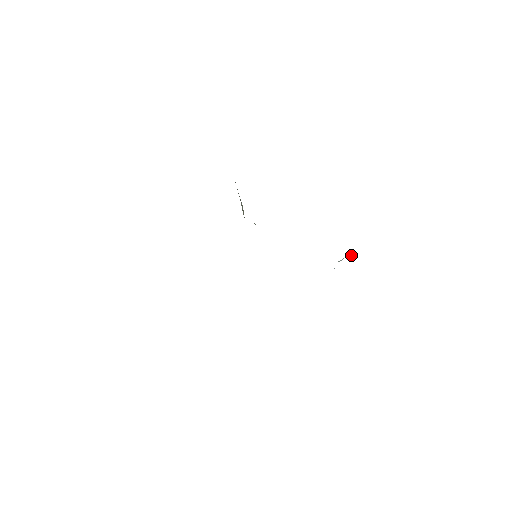
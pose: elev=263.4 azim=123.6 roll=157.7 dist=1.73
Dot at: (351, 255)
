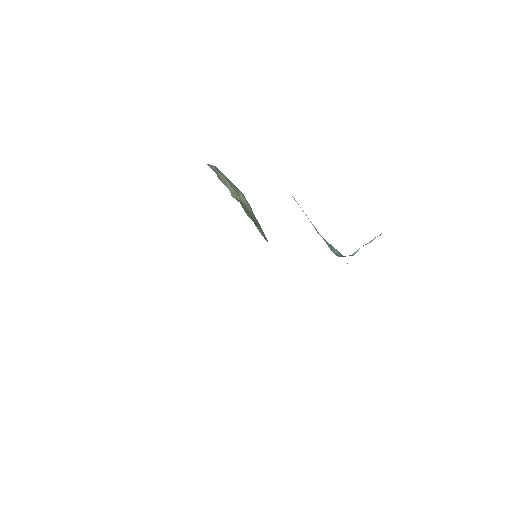
Dot at: (371, 240)
